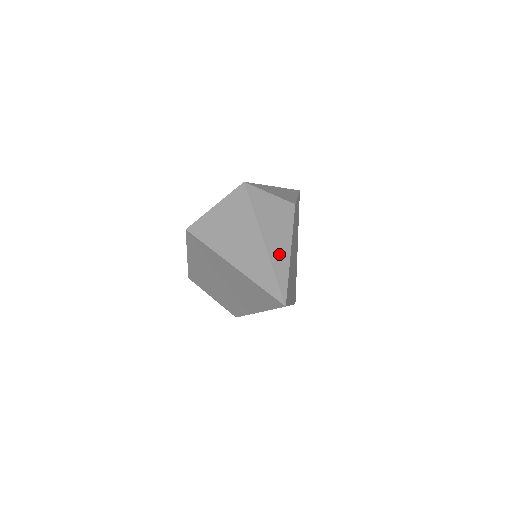
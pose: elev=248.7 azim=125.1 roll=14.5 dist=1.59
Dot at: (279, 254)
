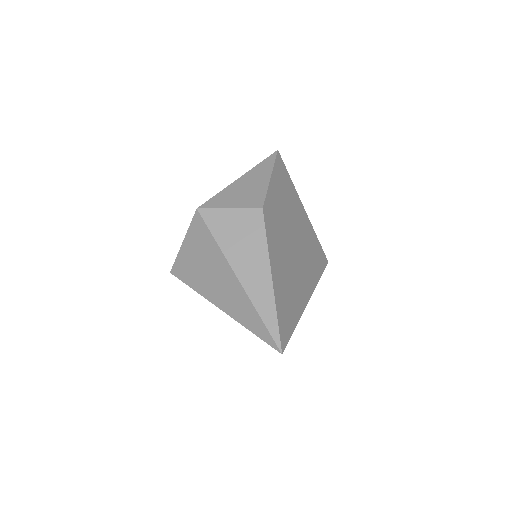
Dot at: (260, 290)
